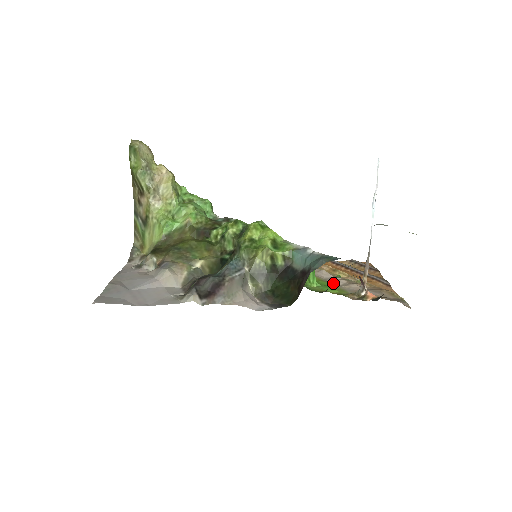
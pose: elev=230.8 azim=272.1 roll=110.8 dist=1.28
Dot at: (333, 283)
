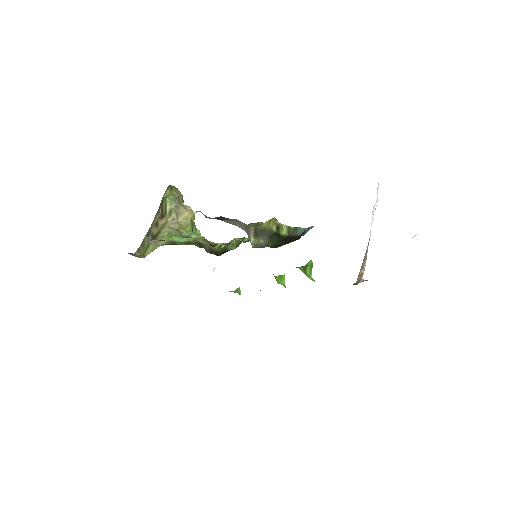
Dot at: occluded
